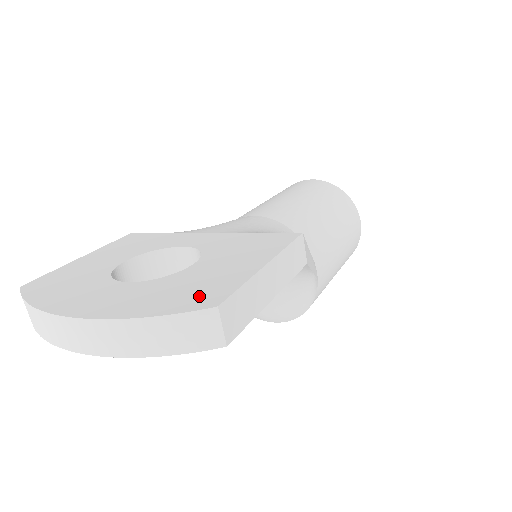
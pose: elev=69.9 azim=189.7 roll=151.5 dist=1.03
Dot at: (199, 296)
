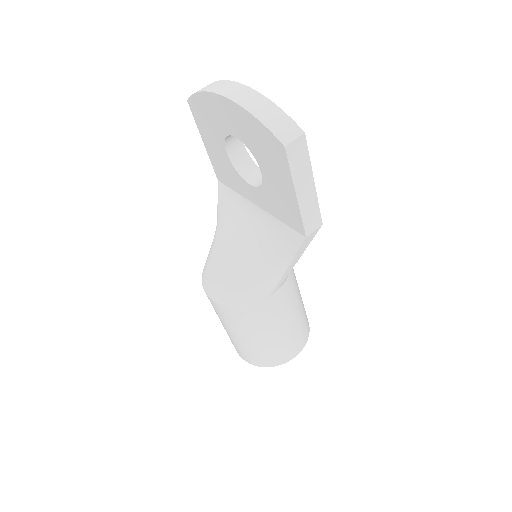
Dot at: occluded
